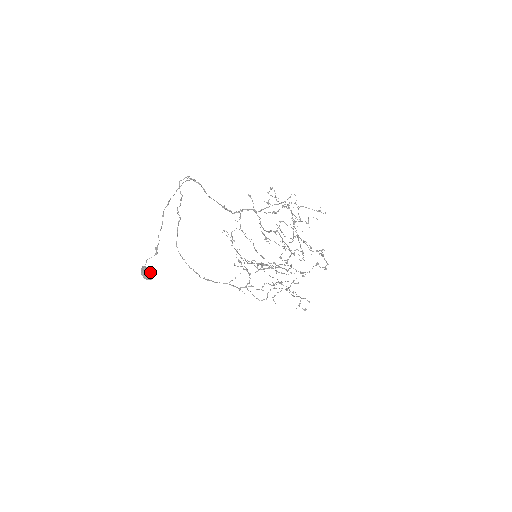
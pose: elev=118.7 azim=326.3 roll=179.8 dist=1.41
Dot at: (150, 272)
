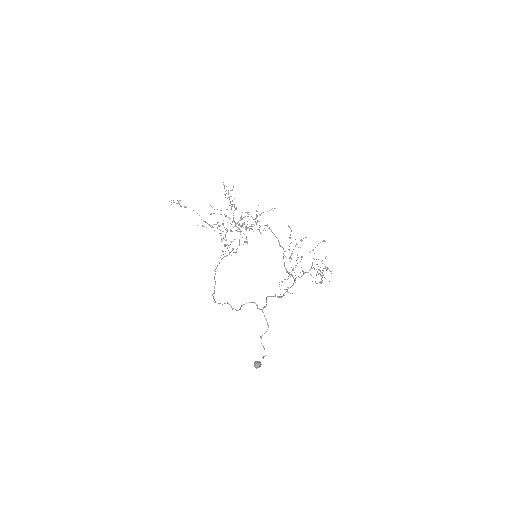
Dot at: (261, 364)
